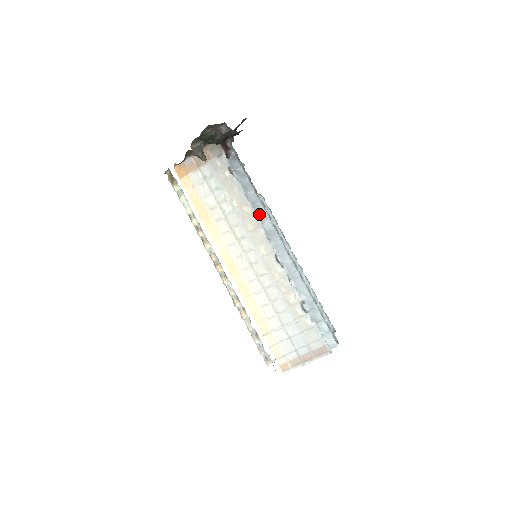
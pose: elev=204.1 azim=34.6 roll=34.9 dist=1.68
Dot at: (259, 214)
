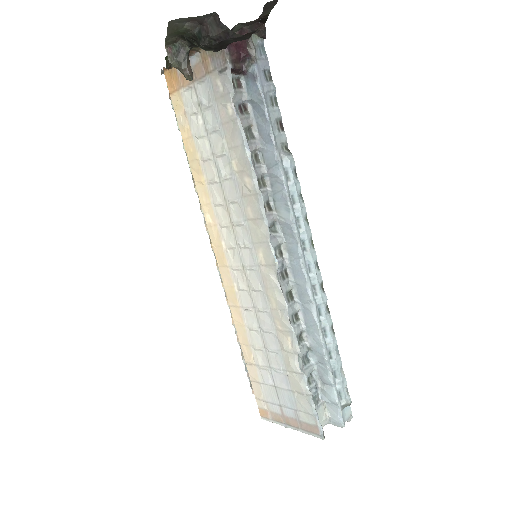
Dot at: (275, 191)
